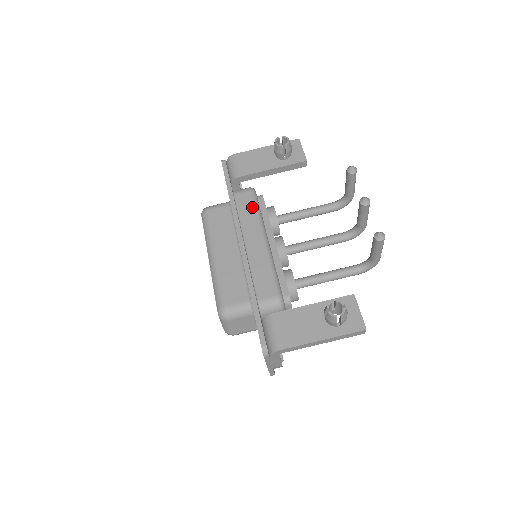
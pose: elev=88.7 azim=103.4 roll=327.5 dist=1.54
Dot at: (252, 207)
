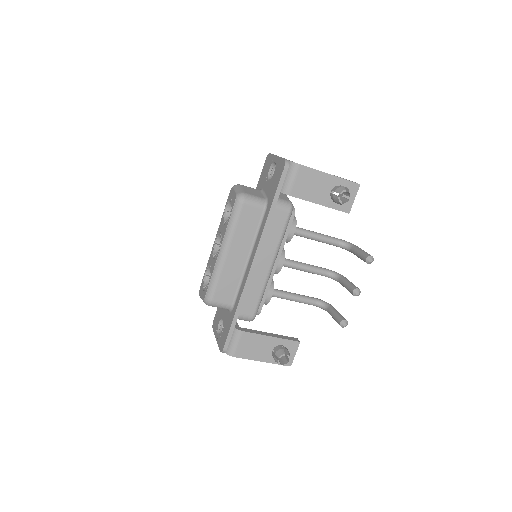
Dot at: (281, 230)
